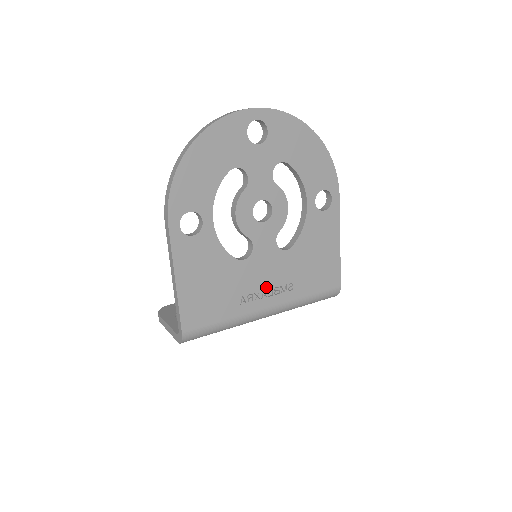
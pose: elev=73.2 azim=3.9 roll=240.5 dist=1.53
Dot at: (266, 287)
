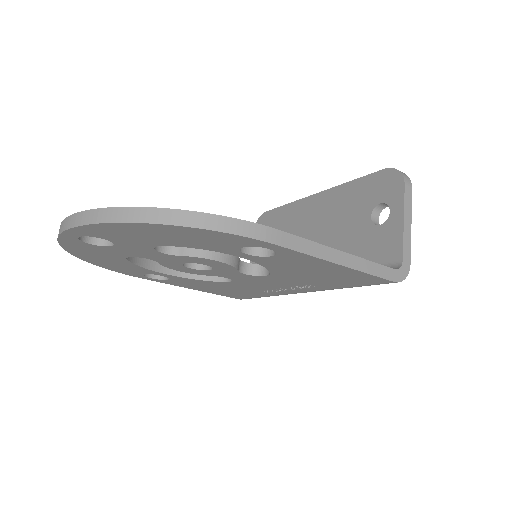
Dot at: (279, 287)
